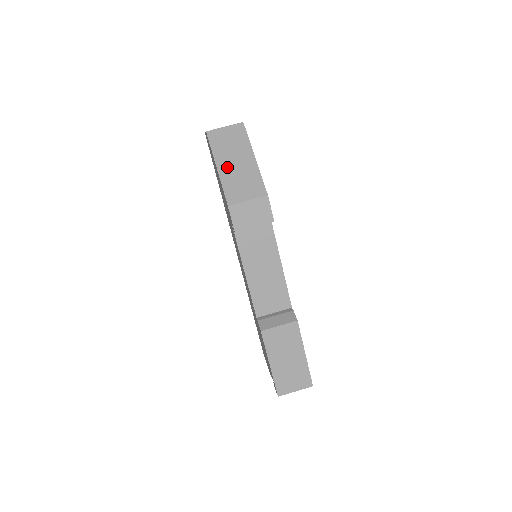
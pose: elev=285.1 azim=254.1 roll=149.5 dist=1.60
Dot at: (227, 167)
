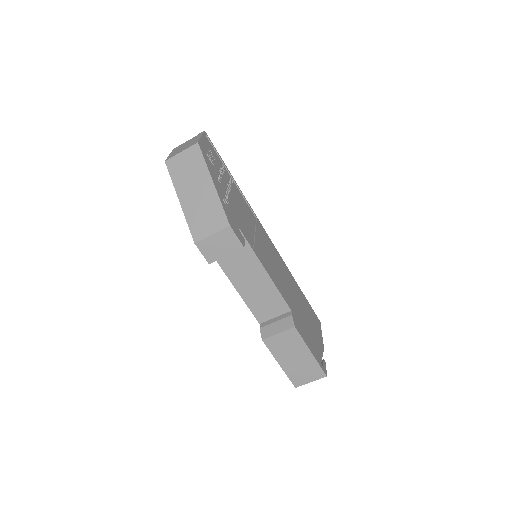
Dot at: (189, 199)
